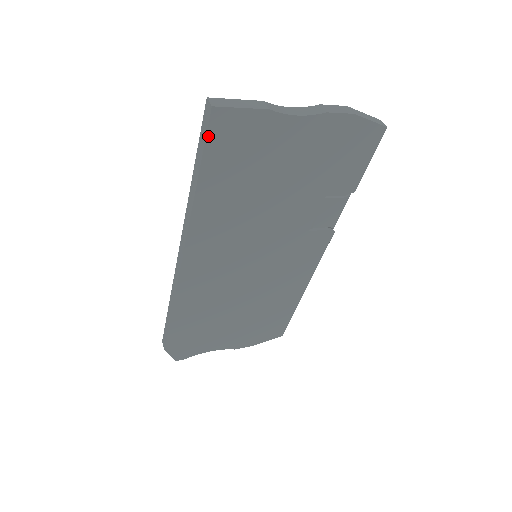
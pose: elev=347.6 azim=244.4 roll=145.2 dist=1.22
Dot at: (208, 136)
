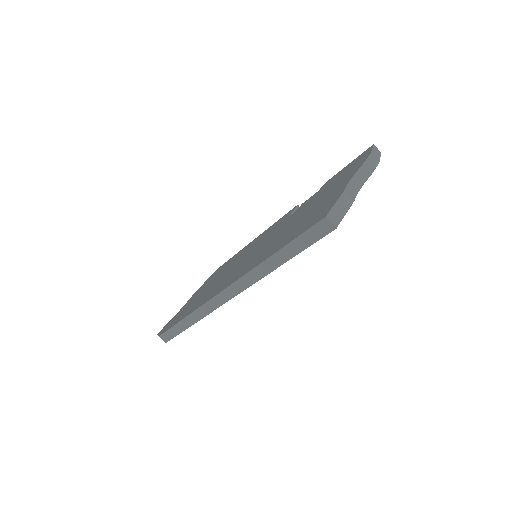
Dot at: (316, 241)
